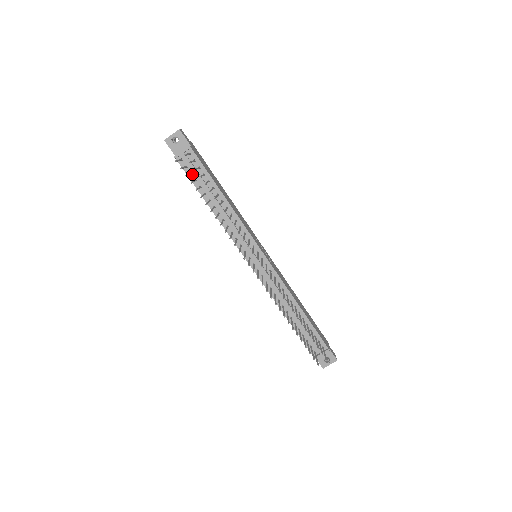
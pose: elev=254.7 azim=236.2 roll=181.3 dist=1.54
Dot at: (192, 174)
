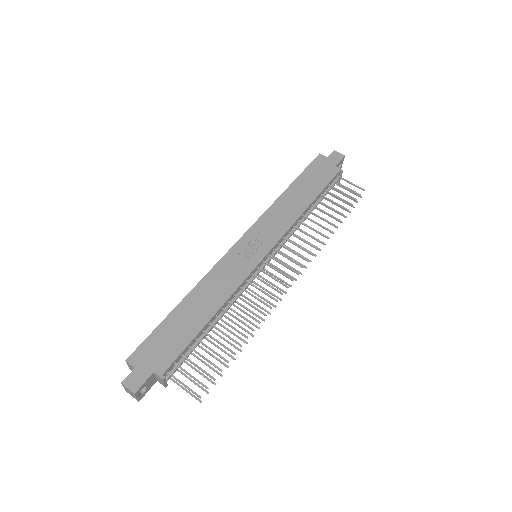
Dot at: occluded
